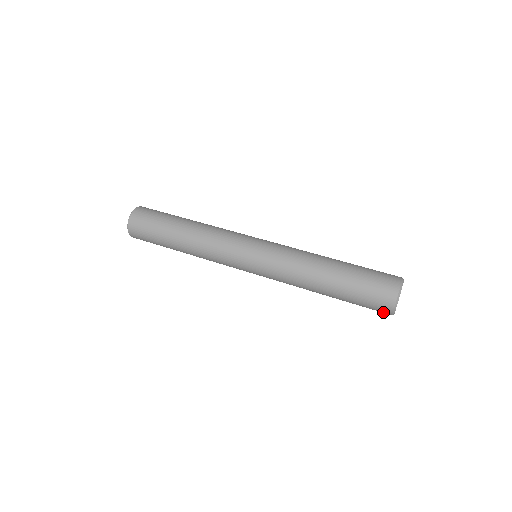
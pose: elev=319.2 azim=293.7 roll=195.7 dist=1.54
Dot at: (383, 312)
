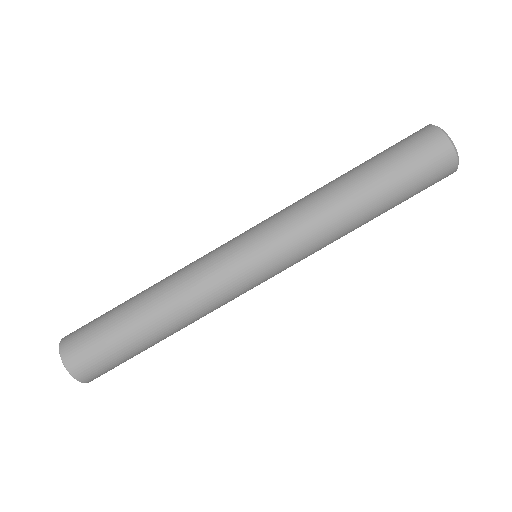
Dot at: occluded
